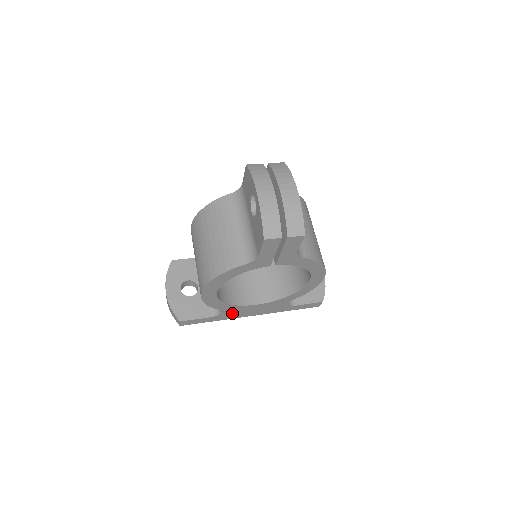
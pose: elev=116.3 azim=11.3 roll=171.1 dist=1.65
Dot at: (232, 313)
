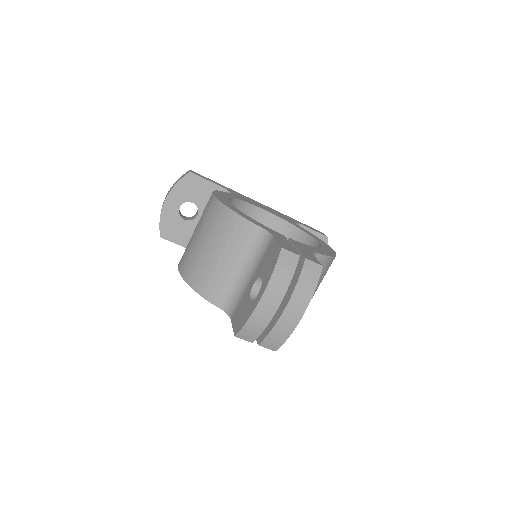
Dot at: occluded
